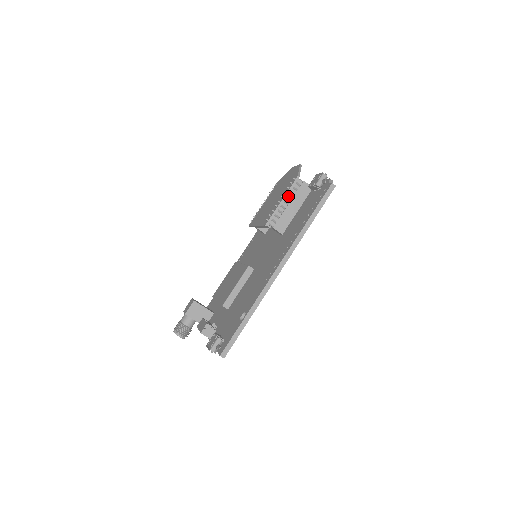
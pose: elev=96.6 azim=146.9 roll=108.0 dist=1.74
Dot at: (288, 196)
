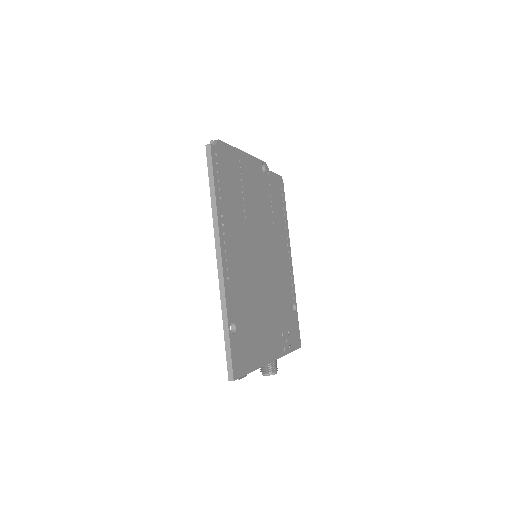
Dot at: occluded
